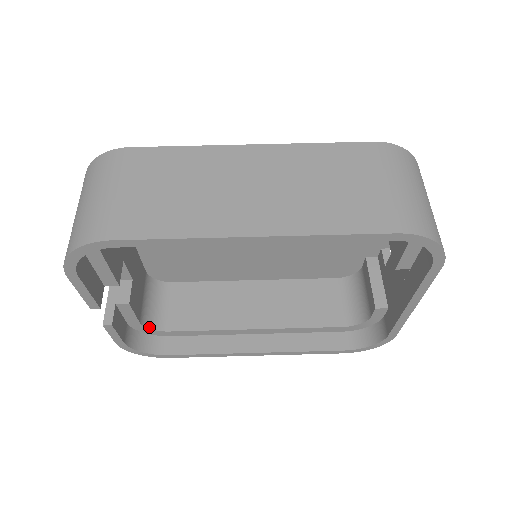
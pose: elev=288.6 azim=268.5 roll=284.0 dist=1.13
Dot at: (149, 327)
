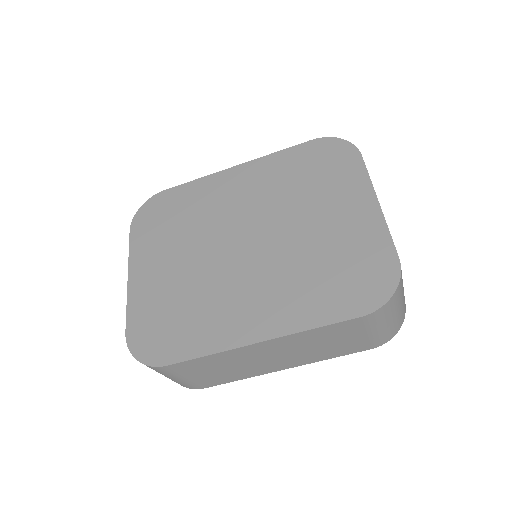
Dot at: occluded
